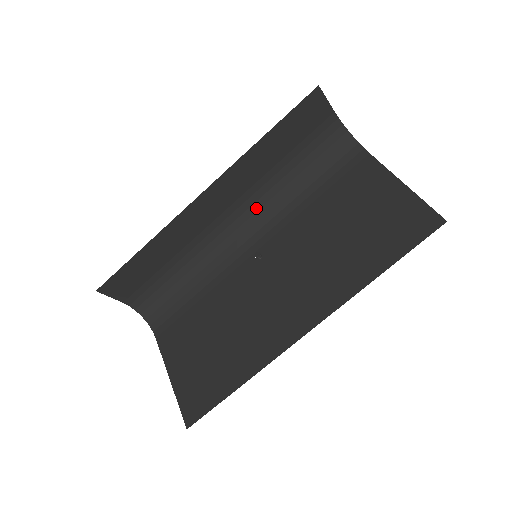
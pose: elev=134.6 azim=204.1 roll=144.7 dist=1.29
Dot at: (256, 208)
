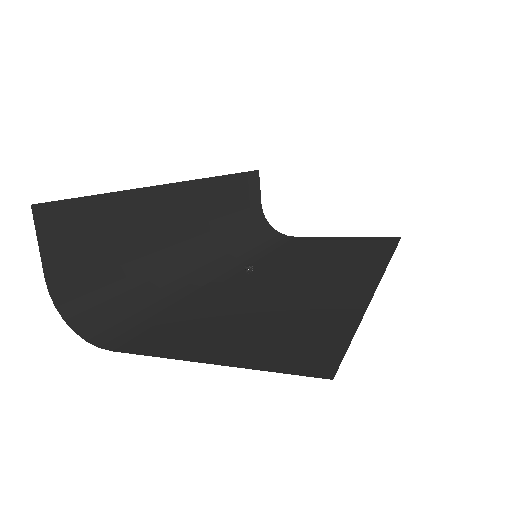
Dot at: (218, 244)
